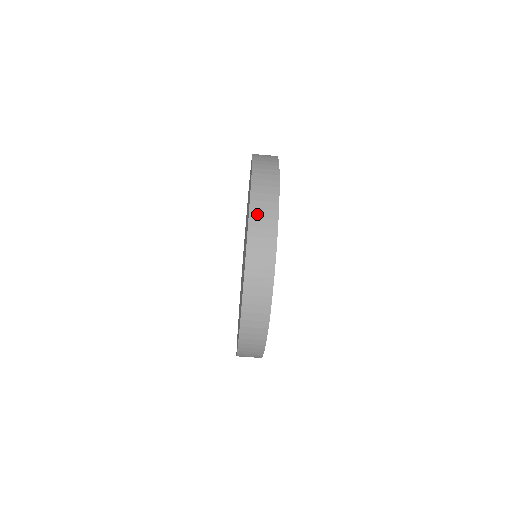
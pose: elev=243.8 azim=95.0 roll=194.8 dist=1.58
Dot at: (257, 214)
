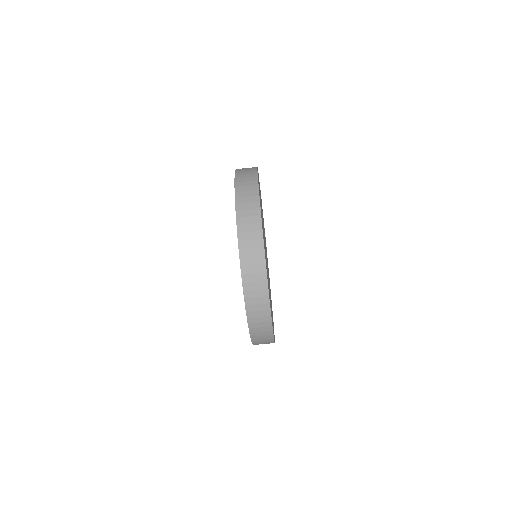
Dot at: (241, 174)
